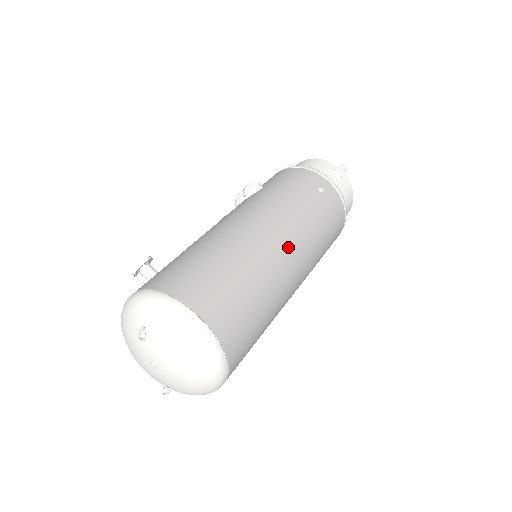
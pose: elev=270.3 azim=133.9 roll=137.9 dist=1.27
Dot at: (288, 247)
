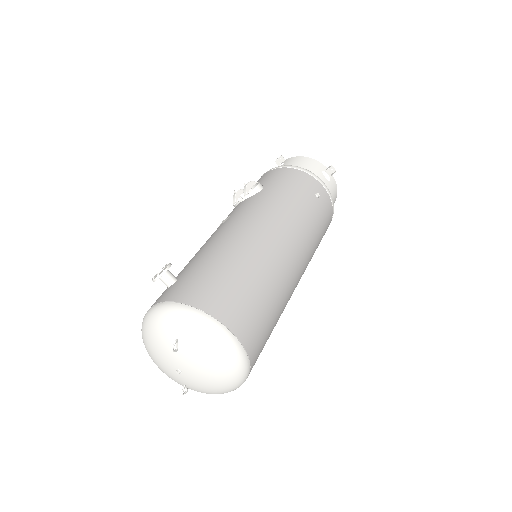
Dot at: (294, 255)
